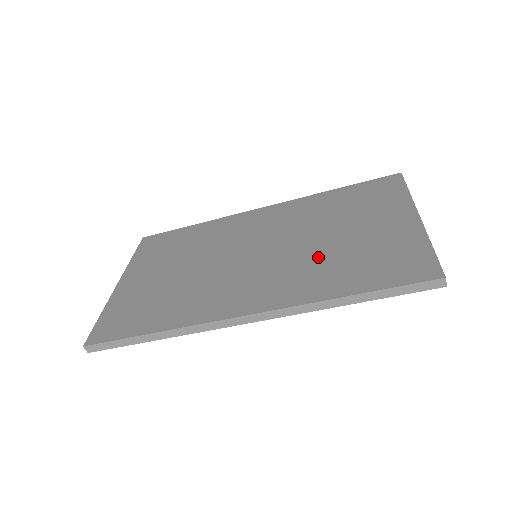
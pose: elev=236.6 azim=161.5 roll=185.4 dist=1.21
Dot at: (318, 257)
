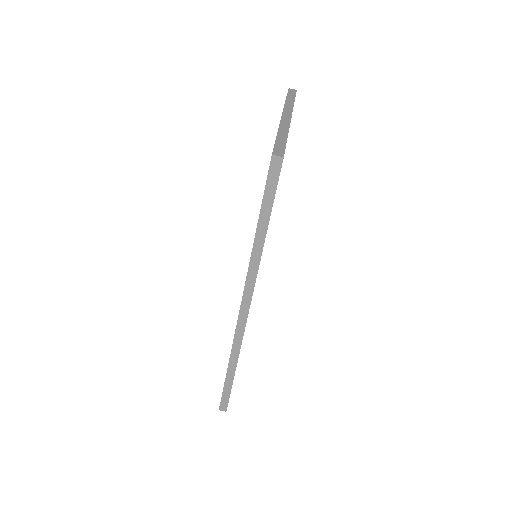
Dot at: occluded
